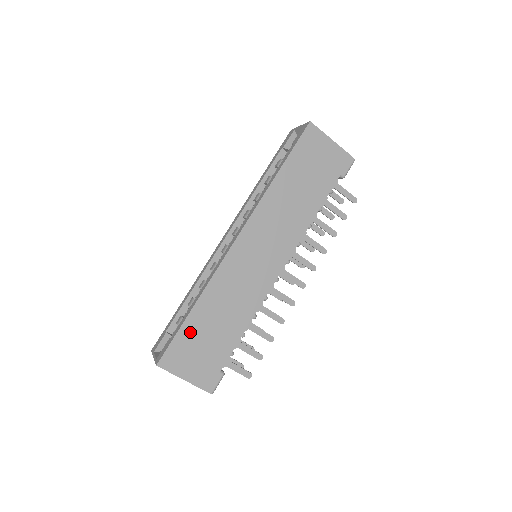
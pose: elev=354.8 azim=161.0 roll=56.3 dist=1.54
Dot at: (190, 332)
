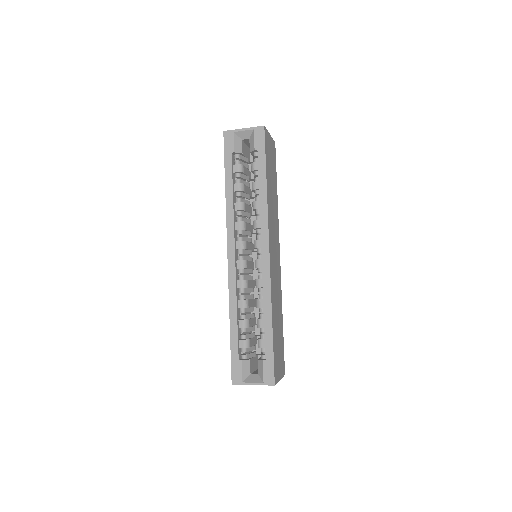
Dot at: (275, 344)
